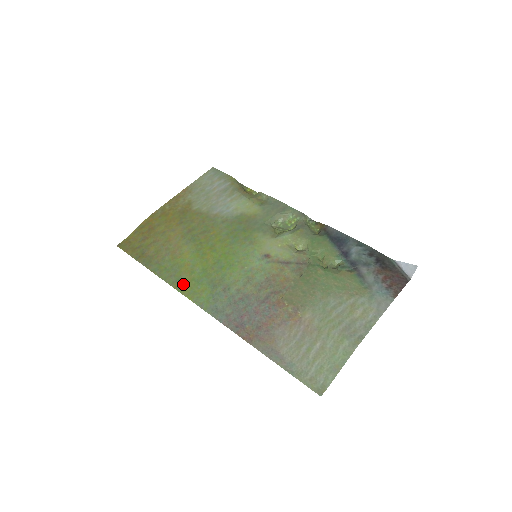
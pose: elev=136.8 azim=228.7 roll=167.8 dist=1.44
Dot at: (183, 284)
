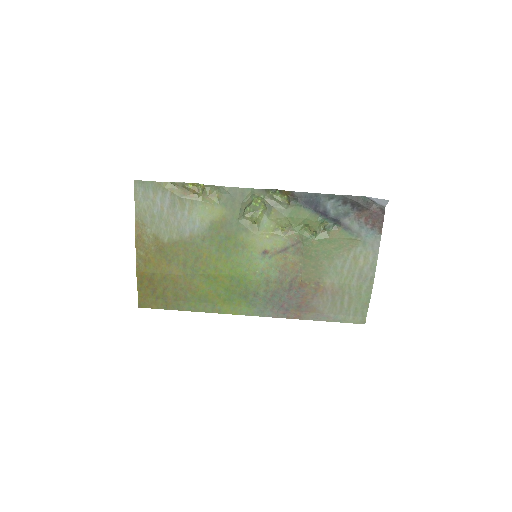
Dot at: (221, 307)
